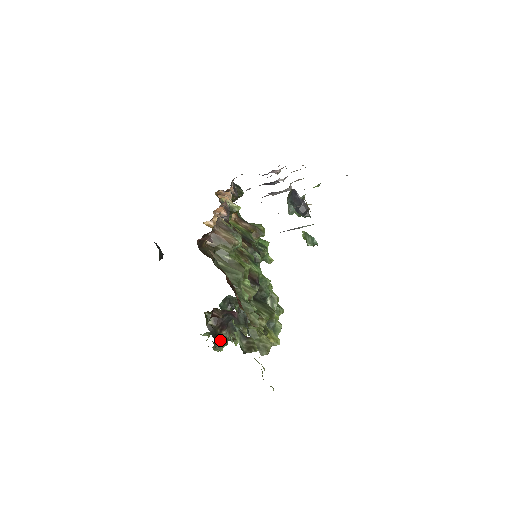
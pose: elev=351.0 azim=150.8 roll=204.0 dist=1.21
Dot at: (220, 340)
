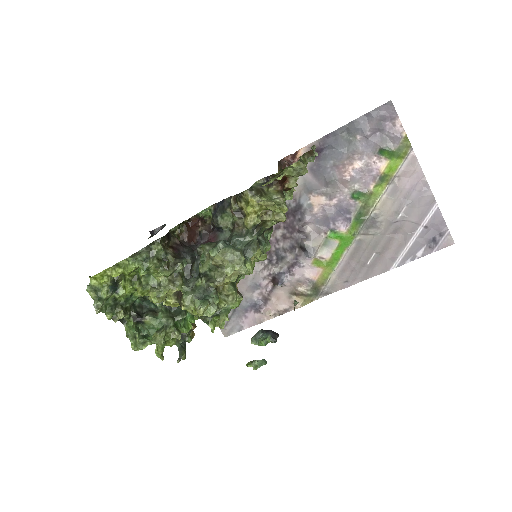
Dot at: (163, 246)
